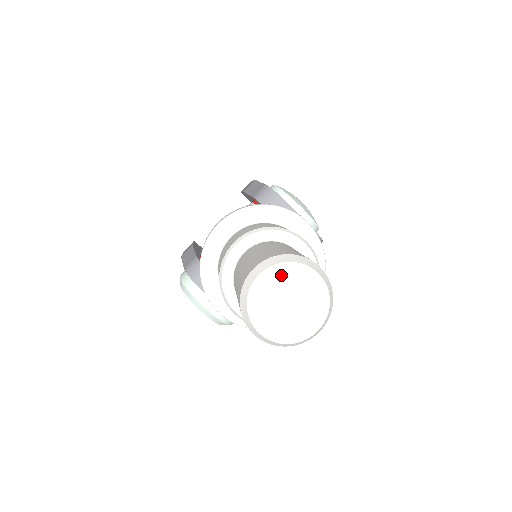
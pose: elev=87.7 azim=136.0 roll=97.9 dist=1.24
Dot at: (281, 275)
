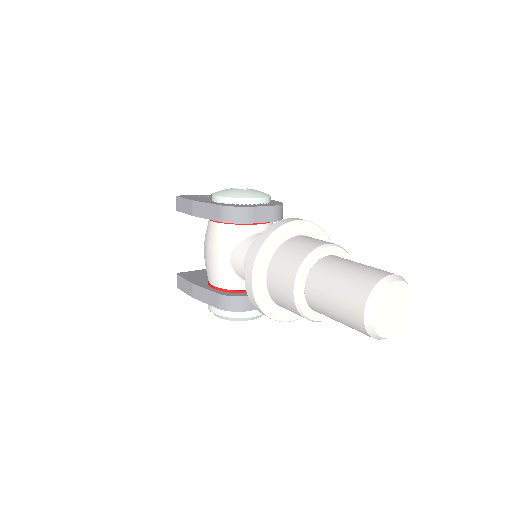
Dot at: (382, 302)
